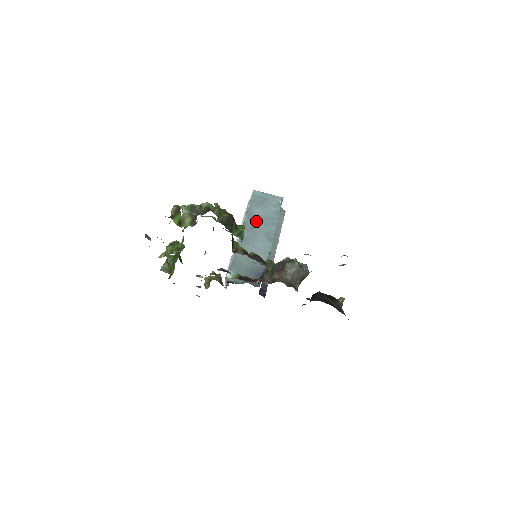
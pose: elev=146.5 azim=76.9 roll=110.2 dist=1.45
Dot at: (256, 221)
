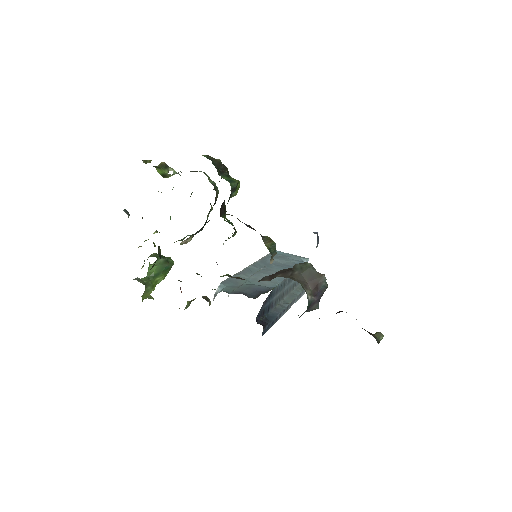
Dot at: (270, 264)
